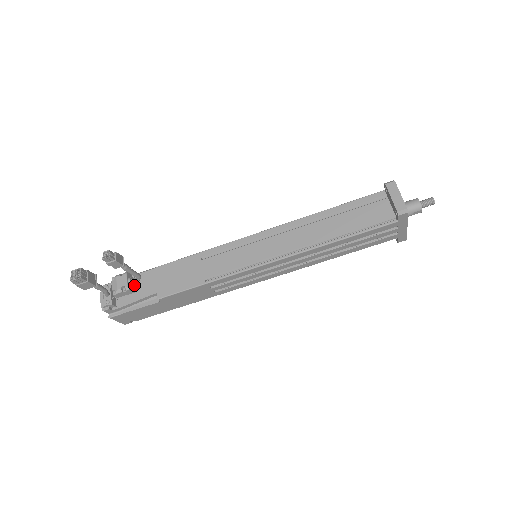
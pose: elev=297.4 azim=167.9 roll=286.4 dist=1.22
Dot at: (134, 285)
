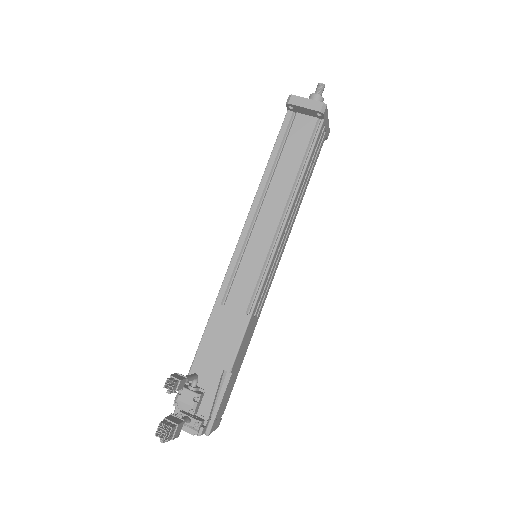
Dot at: (197, 388)
